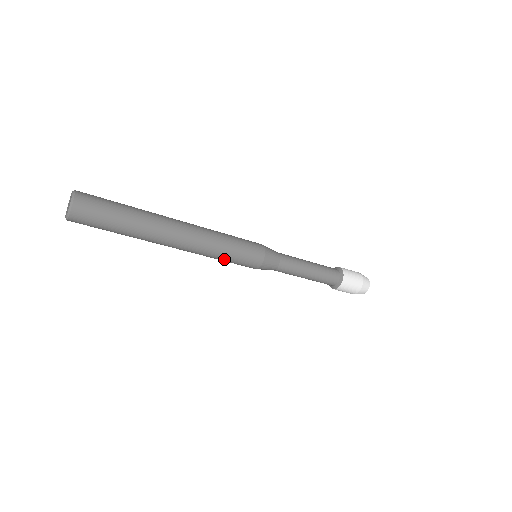
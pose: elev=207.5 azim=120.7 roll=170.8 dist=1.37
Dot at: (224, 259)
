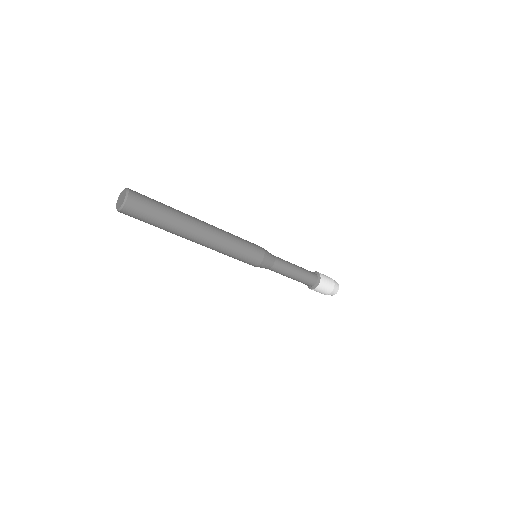
Dot at: (238, 248)
